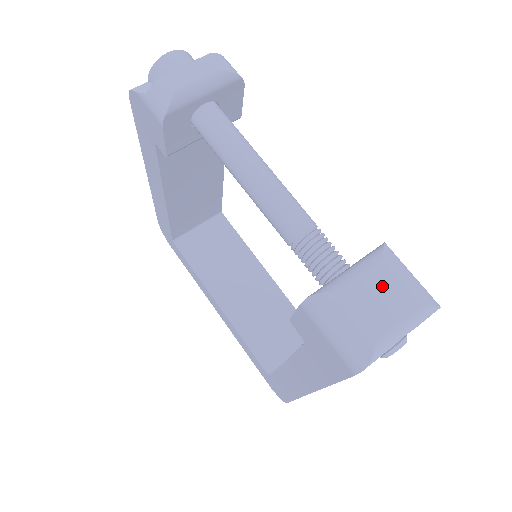
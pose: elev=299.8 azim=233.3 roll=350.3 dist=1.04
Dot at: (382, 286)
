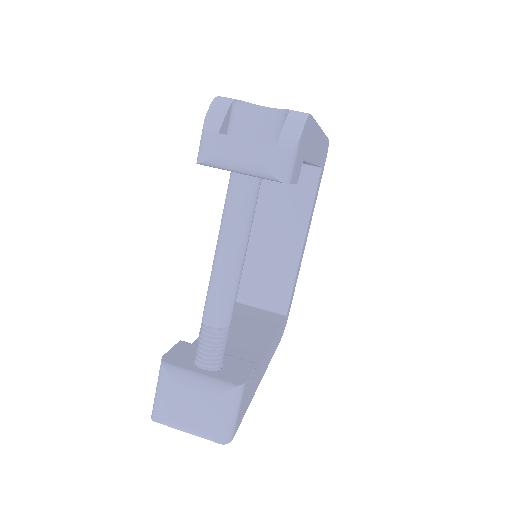
Dot at: (199, 405)
